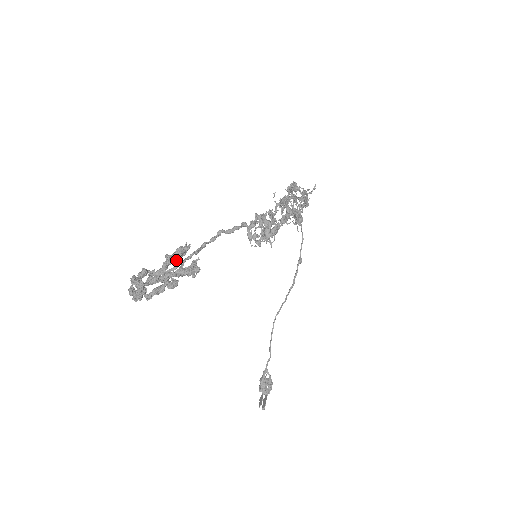
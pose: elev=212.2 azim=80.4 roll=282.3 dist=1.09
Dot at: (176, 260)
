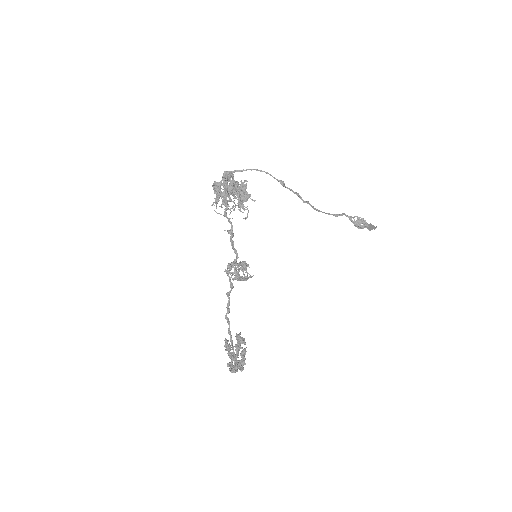
Dot at: occluded
